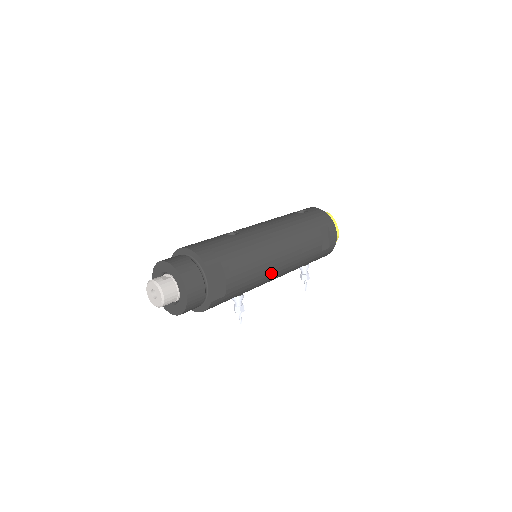
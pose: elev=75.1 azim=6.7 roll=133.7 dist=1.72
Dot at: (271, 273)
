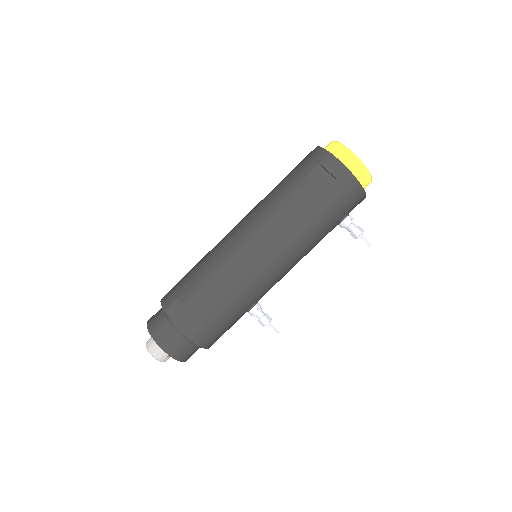
Dot at: (254, 272)
